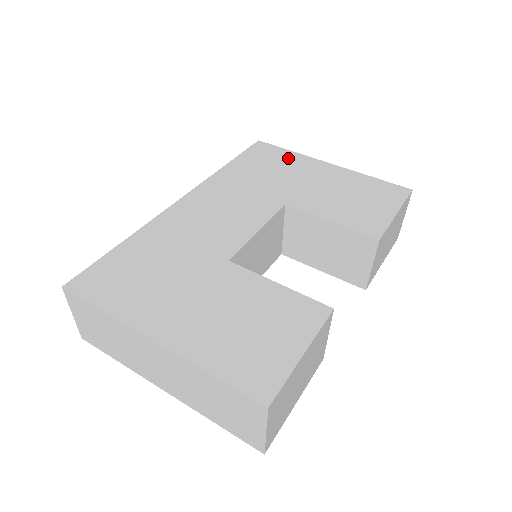
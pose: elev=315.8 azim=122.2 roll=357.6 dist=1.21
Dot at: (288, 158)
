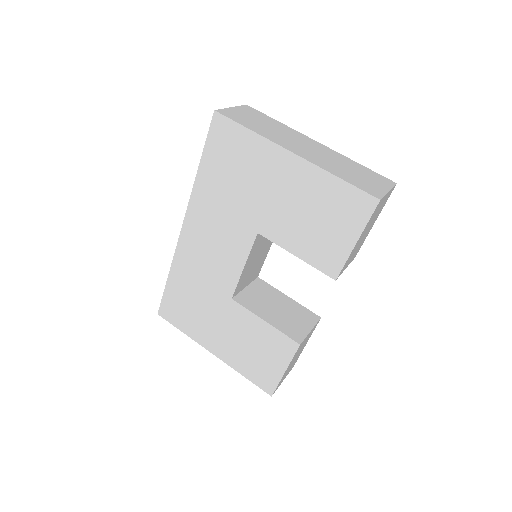
Dot at: (249, 148)
